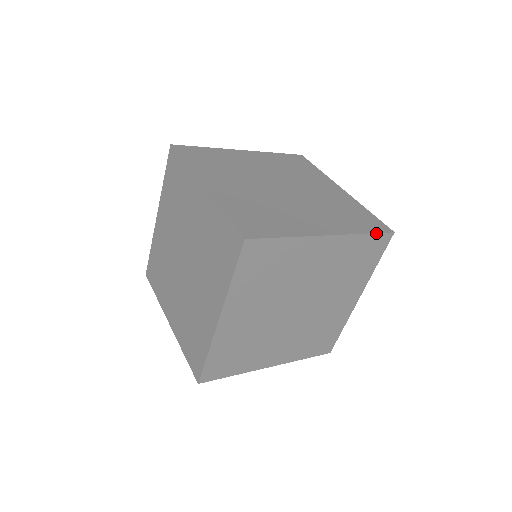
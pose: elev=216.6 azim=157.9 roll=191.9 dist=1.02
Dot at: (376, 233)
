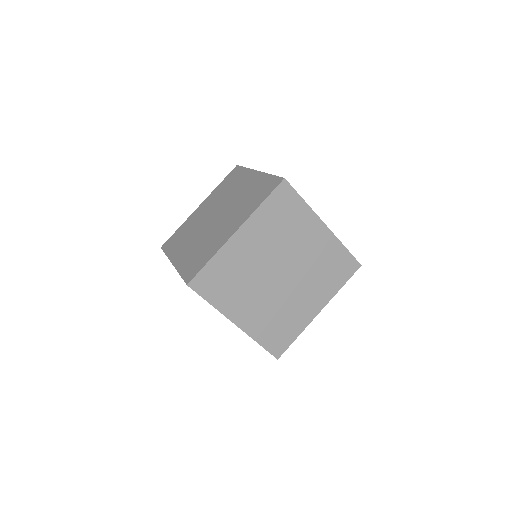
Dot at: (270, 194)
